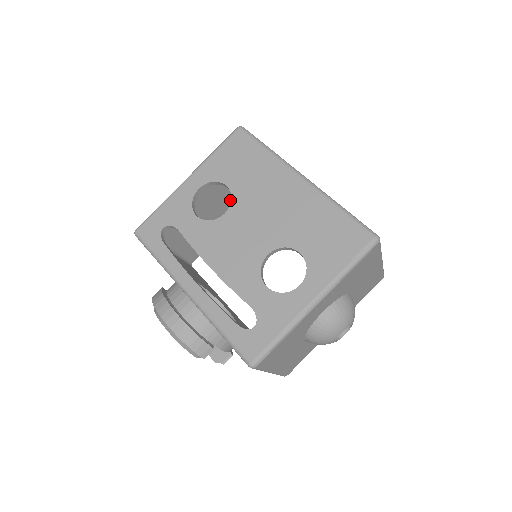
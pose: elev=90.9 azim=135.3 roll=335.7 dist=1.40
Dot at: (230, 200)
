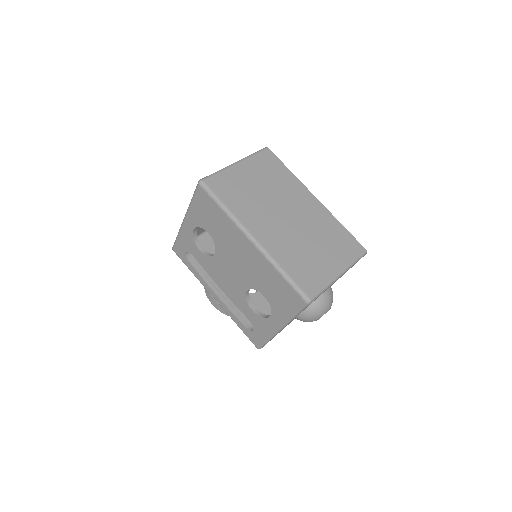
Dot at: occluded
